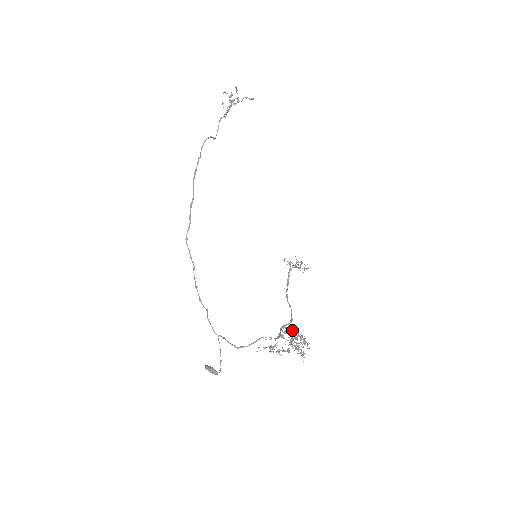
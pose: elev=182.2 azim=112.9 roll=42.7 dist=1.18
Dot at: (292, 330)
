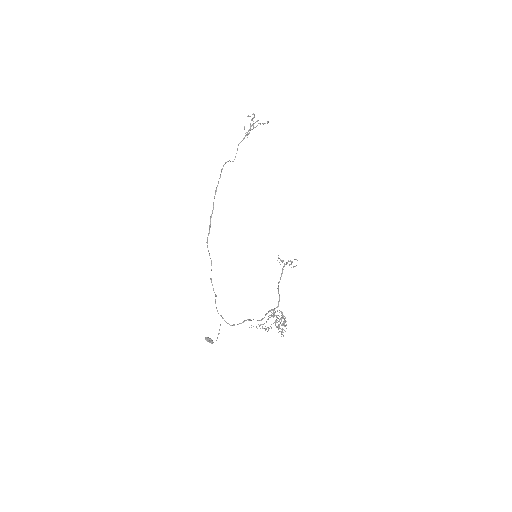
Dot at: occluded
